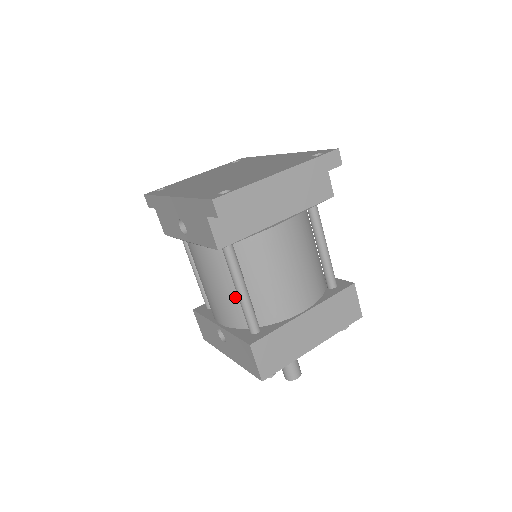
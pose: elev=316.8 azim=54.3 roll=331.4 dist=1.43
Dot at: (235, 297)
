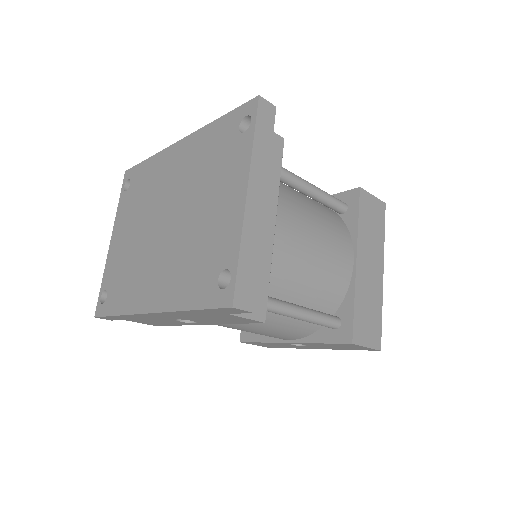
Dot at: (294, 319)
